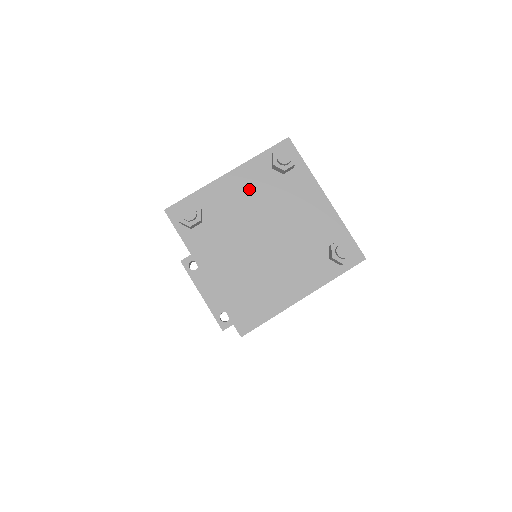
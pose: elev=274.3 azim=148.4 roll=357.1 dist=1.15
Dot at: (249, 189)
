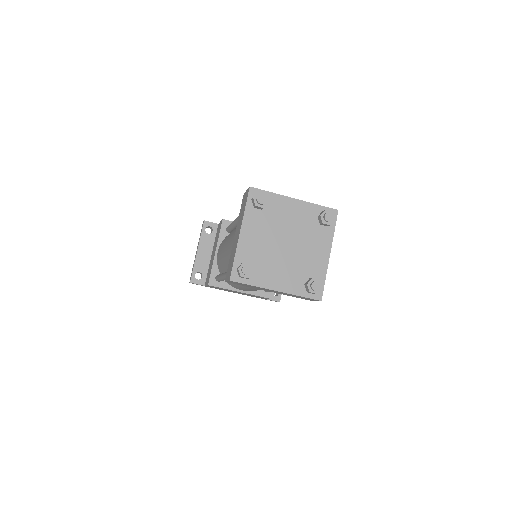
Dot at: (298, 216)
